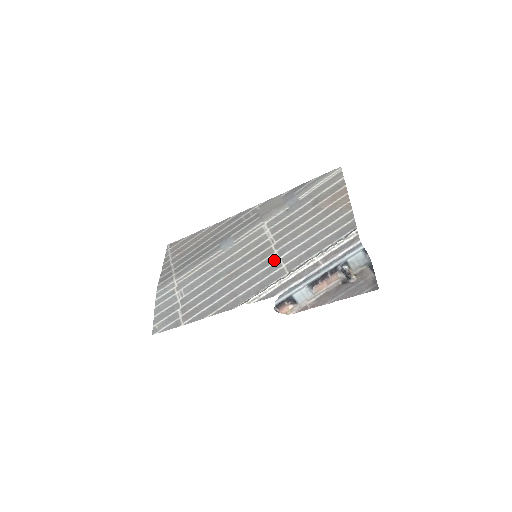
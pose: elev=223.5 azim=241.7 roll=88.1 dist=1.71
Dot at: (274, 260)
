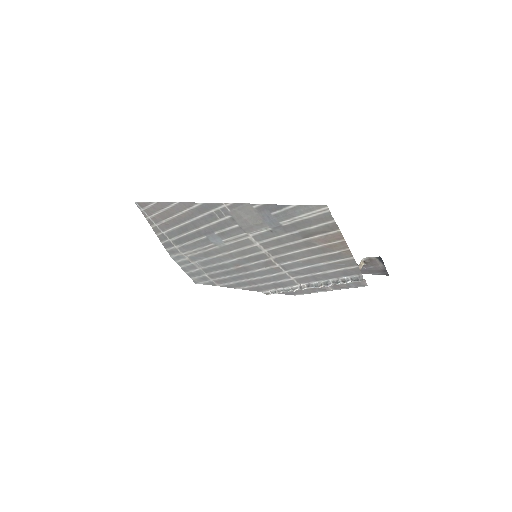
Dot at: (280, 272)
